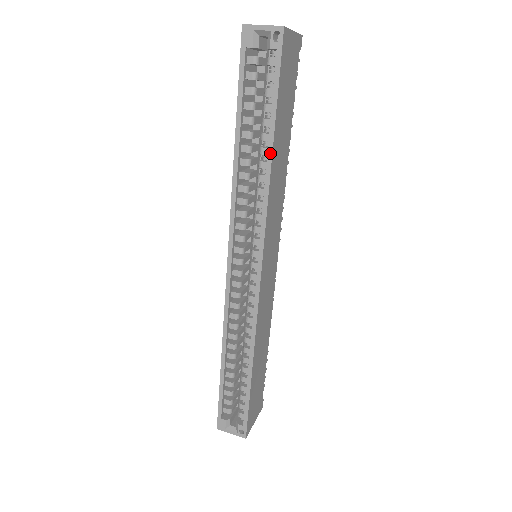
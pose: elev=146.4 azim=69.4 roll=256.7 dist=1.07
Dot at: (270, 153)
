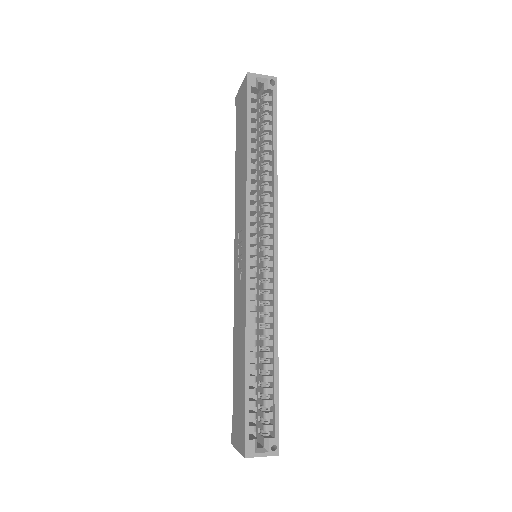
Dot at: (276, 157)
